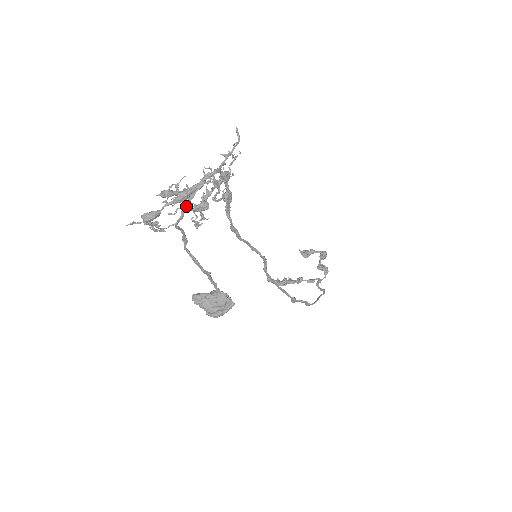
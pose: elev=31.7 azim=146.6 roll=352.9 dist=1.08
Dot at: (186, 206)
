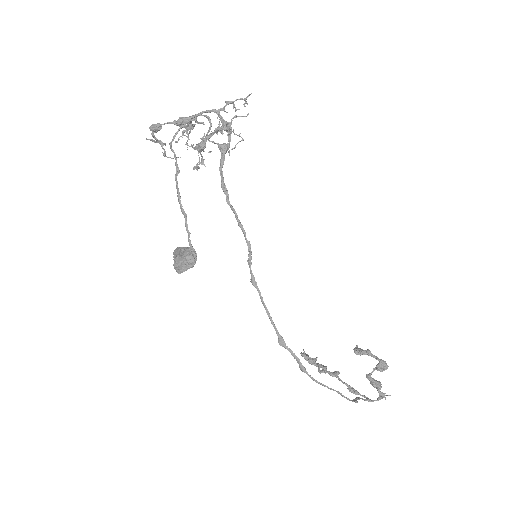
Dot at: (183, 131)
